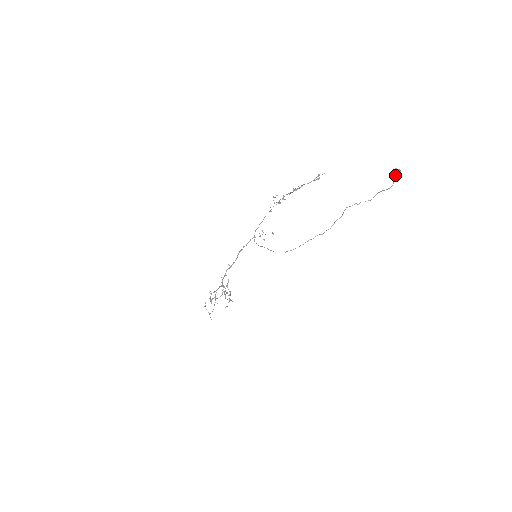
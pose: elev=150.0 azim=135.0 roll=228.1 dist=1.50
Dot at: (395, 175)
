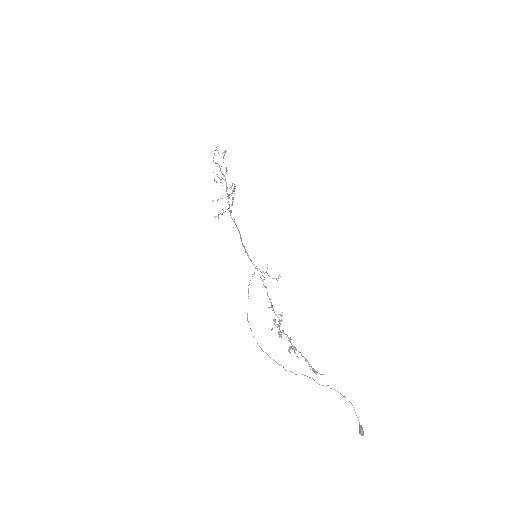
Dot at: (359, 429)
